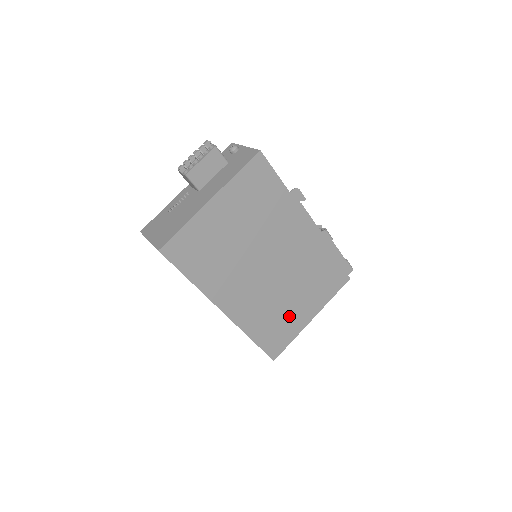
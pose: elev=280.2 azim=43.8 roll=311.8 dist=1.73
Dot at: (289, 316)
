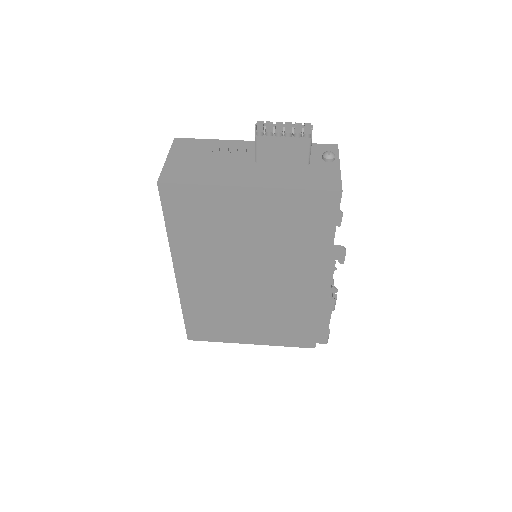
Dot at: (232, 326)
